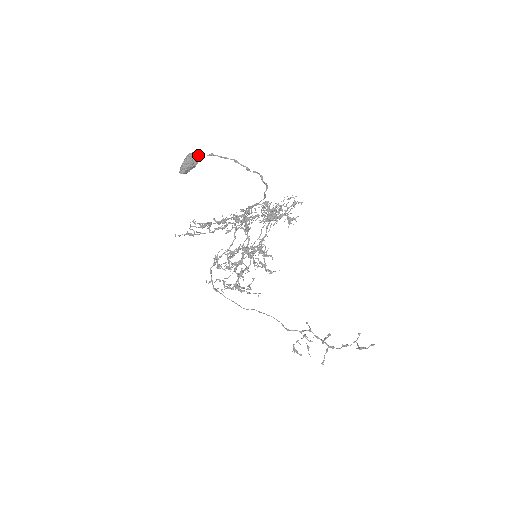
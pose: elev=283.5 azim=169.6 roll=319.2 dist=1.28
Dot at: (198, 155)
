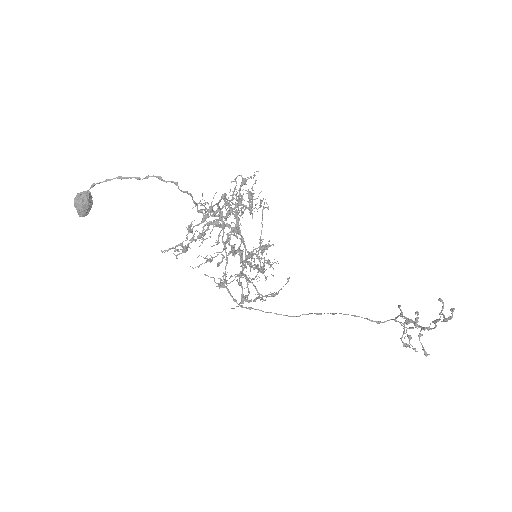
Dot at: (85, 192)
